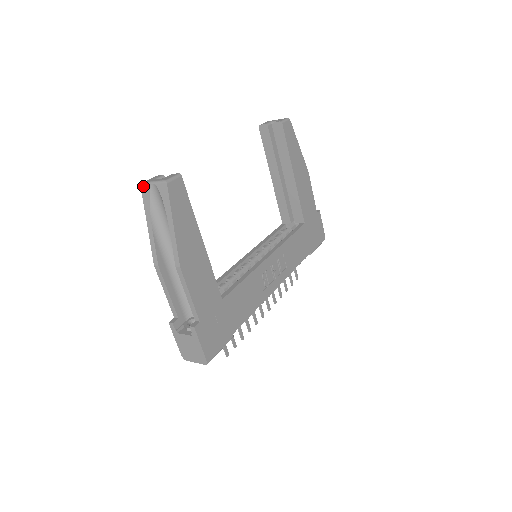
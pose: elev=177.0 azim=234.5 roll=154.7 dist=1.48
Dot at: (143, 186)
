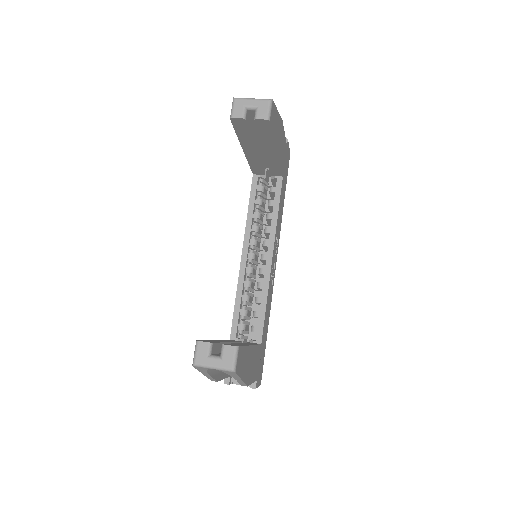
Dot at: (197, 367)
